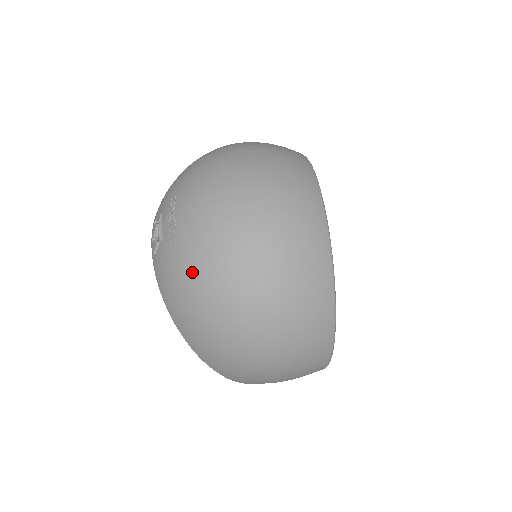
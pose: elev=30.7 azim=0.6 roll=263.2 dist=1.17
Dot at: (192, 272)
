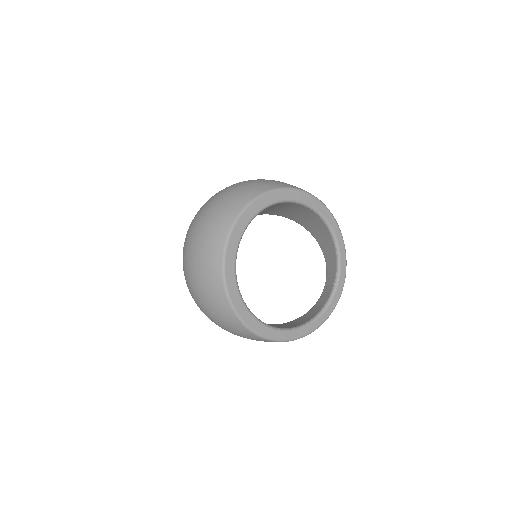
Dot at: occluded
